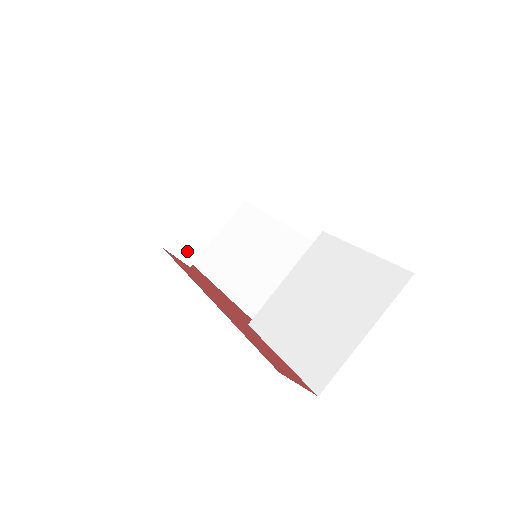
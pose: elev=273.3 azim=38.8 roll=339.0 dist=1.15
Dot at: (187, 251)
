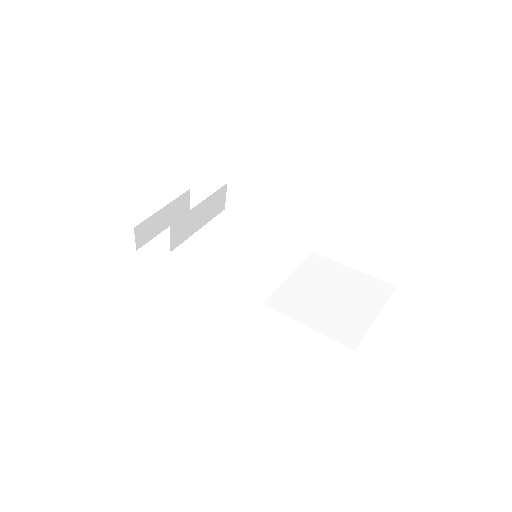
Dot at: (177, 236)
